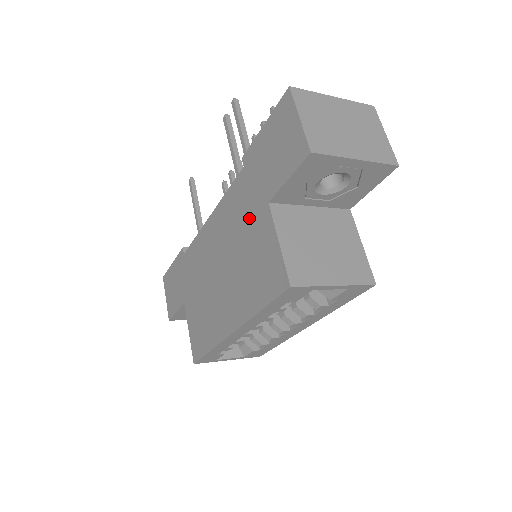
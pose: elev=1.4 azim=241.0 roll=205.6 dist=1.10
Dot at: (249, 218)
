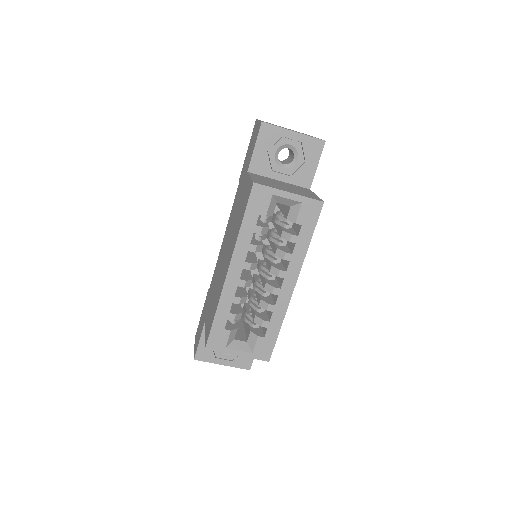
Dot at: (240, 196)
